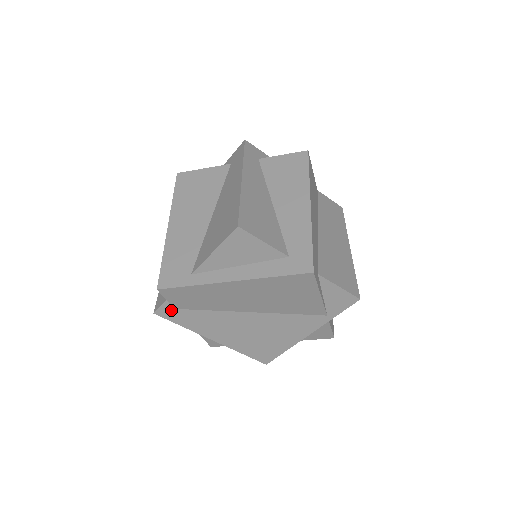
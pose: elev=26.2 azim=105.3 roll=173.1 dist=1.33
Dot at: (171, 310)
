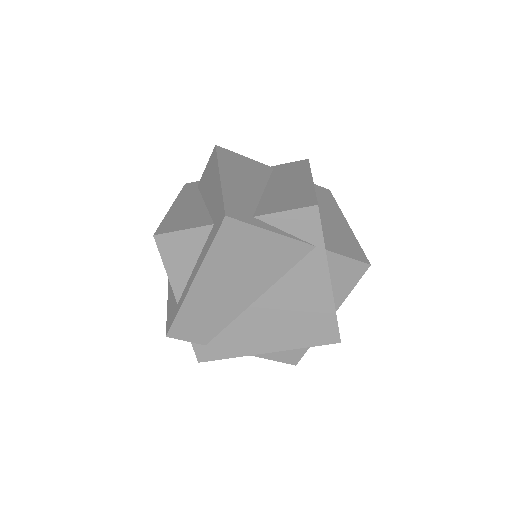
Dot at: (205, 349)
